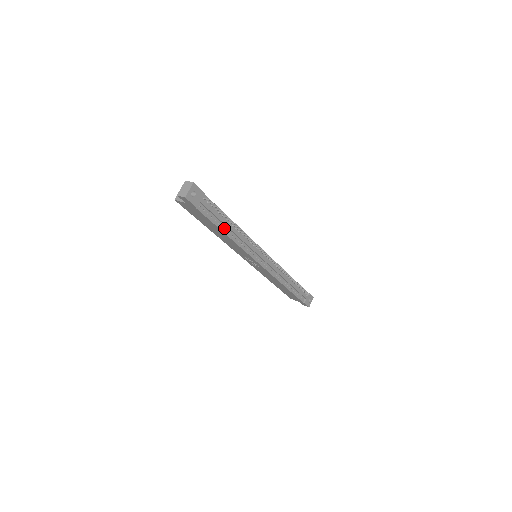
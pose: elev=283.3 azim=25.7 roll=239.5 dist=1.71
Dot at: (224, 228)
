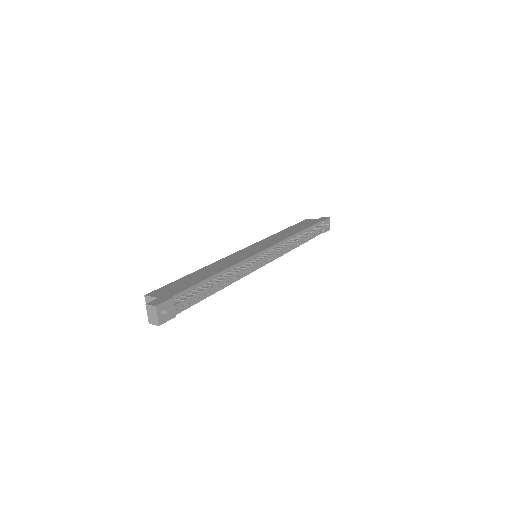
Dot at: (213, 290)
